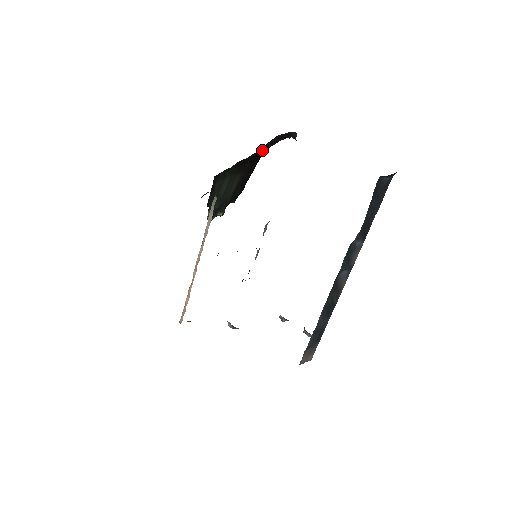
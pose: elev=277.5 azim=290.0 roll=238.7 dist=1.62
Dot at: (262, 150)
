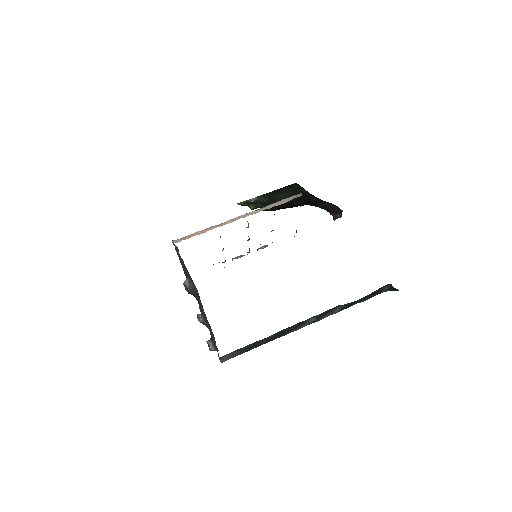
Dot at: (317, 203)
